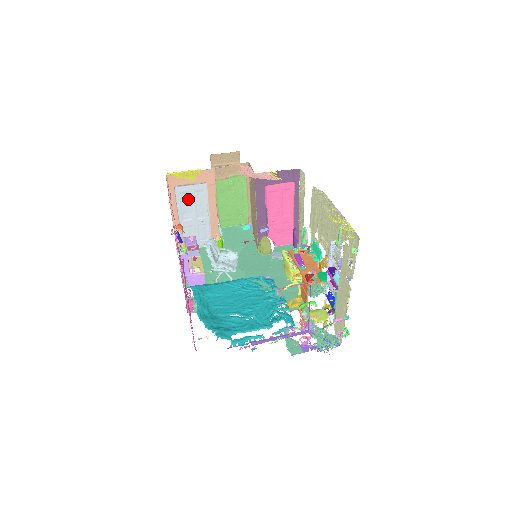
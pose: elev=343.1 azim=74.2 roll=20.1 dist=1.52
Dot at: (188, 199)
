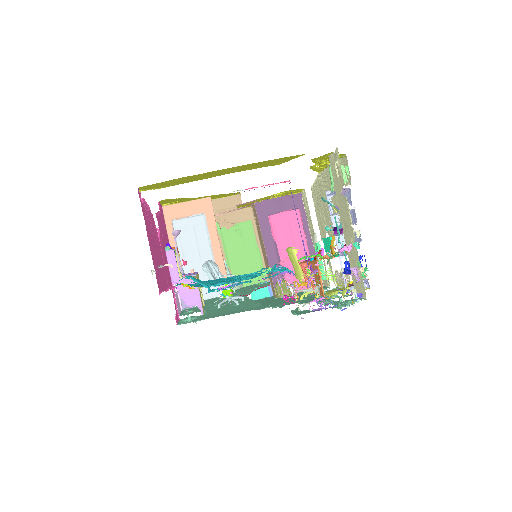
Dot at: (188, 235)
